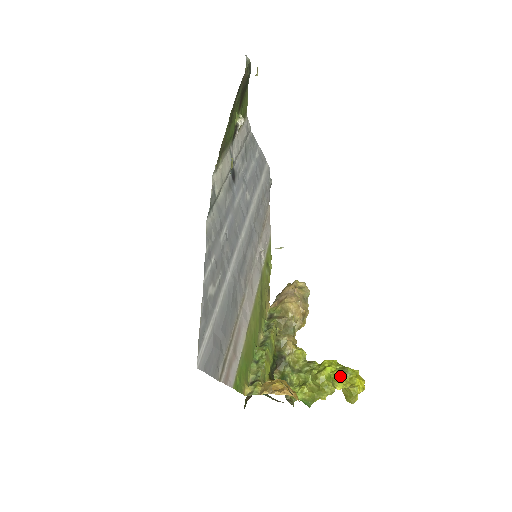
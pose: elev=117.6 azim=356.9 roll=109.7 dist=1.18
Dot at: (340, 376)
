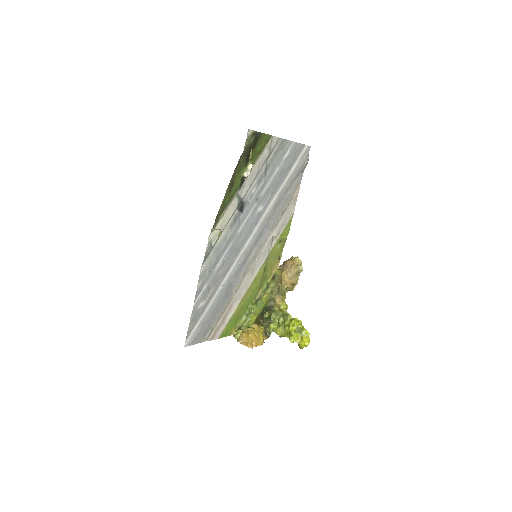
Dot at: (294, 336)
